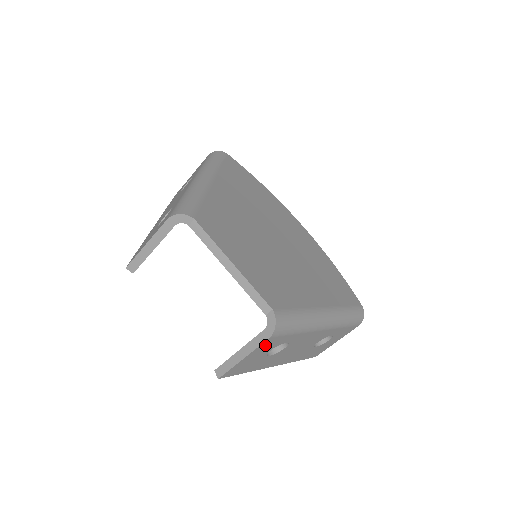
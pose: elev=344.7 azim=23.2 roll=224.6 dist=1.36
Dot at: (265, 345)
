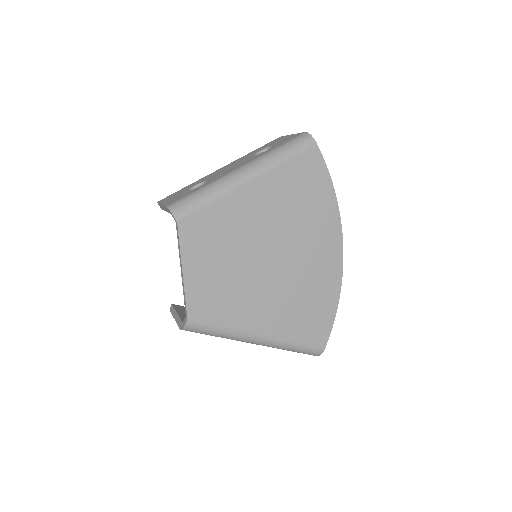
Dot at: occluded
